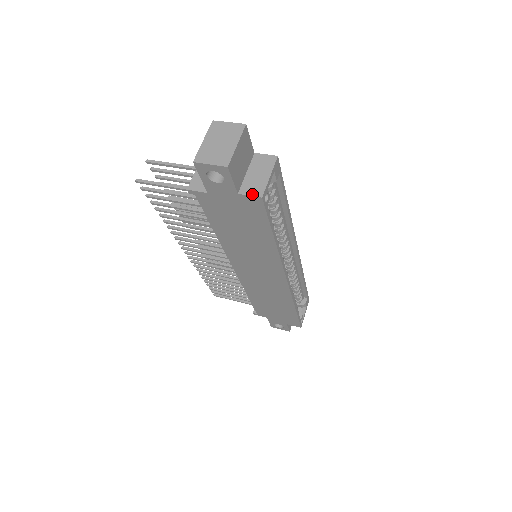
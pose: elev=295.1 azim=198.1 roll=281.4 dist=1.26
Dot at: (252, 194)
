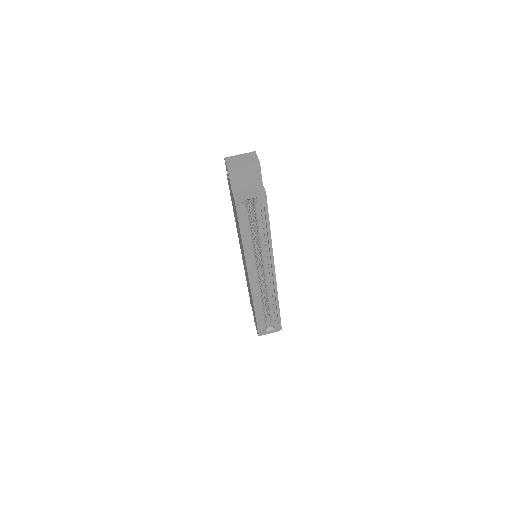
Dot at: (234, 195)
